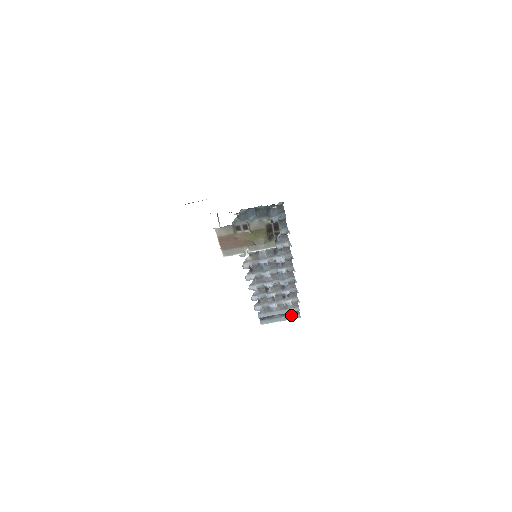
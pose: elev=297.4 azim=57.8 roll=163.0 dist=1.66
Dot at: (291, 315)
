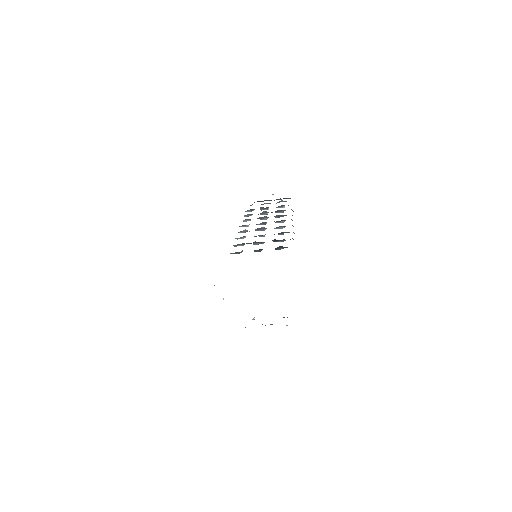
Dot at: occluded
